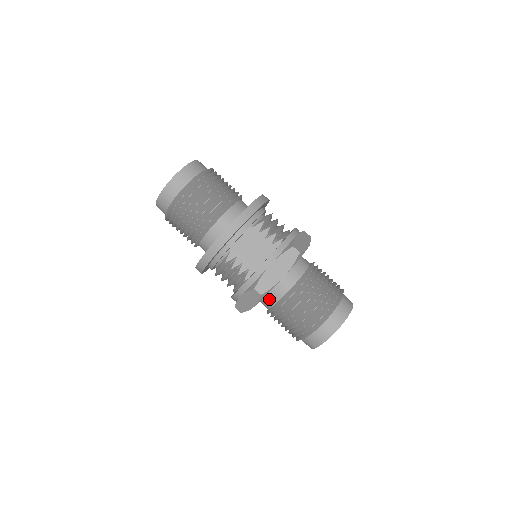
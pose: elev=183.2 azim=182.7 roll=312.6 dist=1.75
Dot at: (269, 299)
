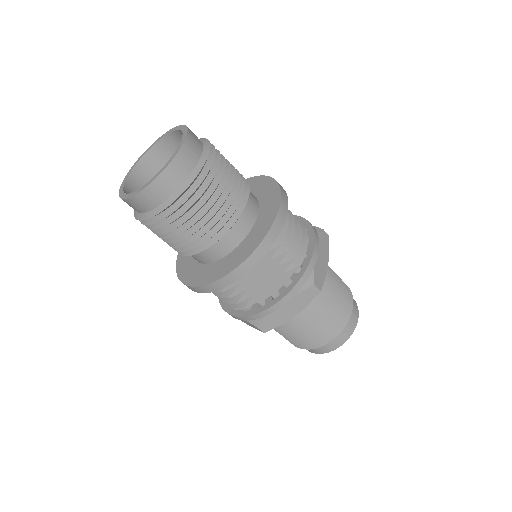
Dot at: occluded
